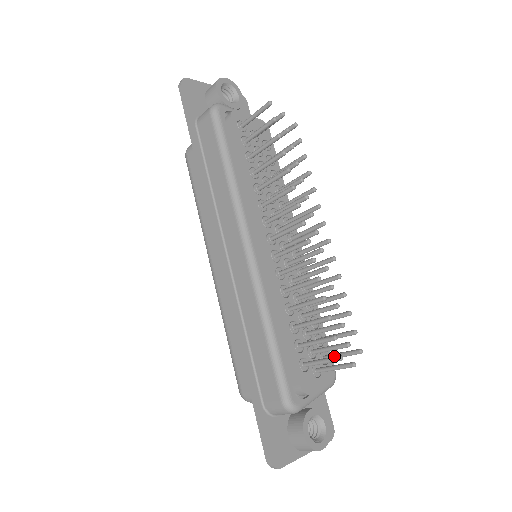
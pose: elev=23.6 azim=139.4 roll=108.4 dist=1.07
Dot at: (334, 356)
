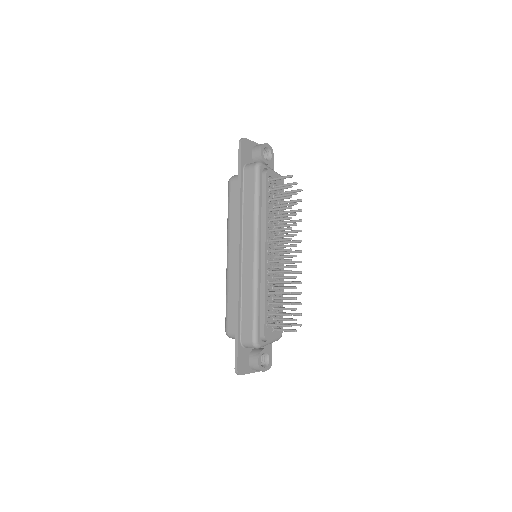
Dot at: (287, 324)
